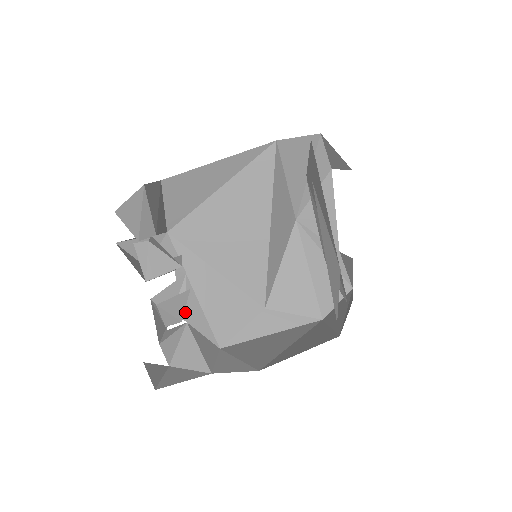
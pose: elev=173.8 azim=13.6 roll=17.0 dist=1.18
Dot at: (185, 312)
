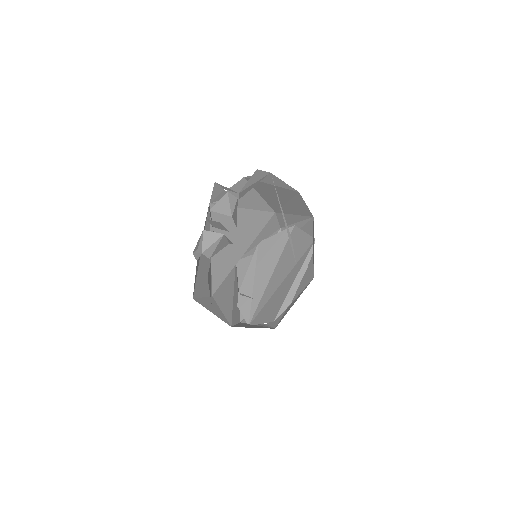
Dot at: (198, 257)
